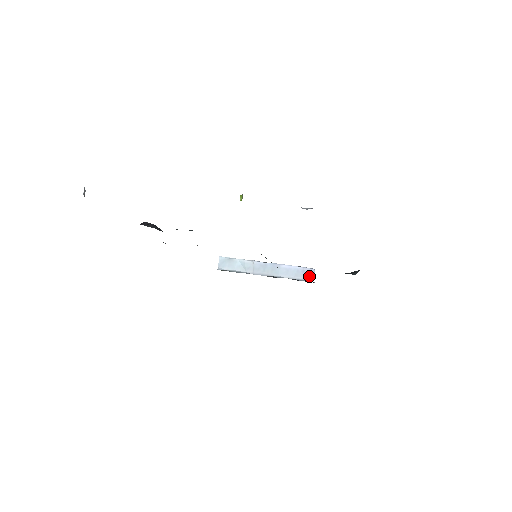
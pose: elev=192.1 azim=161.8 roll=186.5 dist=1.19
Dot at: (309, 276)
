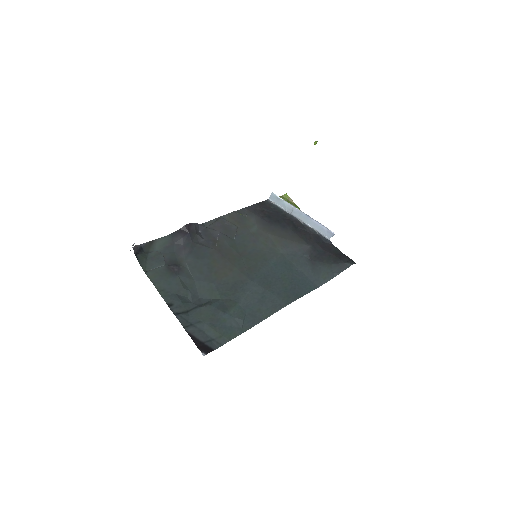
Dot at: (329, 235)
